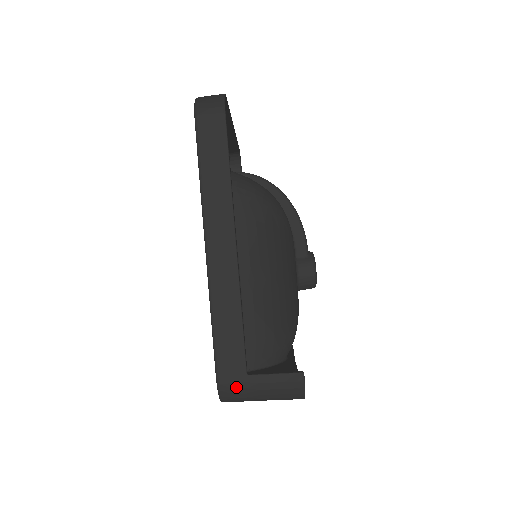
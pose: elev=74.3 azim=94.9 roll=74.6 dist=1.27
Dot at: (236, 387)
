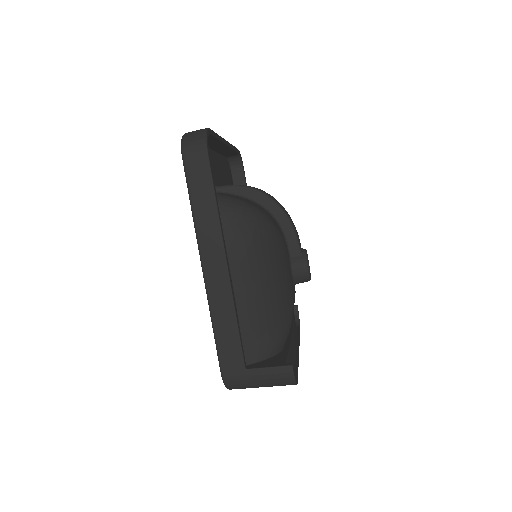
Dot at: (237, 379)
